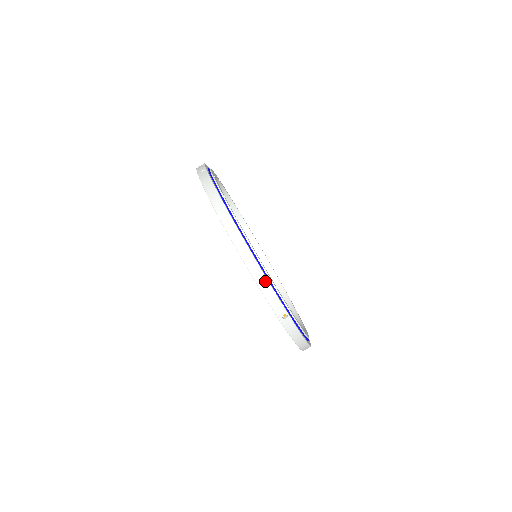
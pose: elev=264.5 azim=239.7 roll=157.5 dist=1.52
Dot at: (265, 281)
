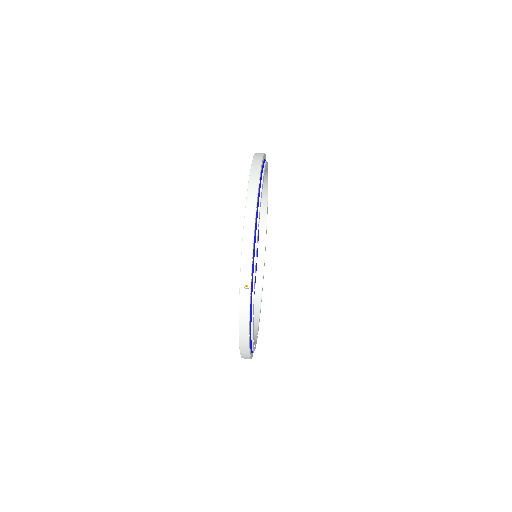
Dot at: (251, 242)
